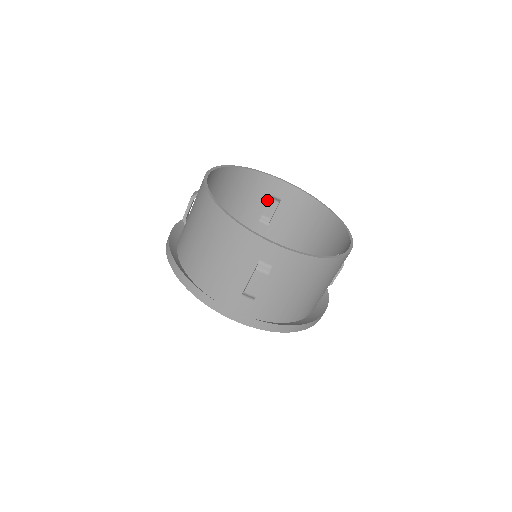
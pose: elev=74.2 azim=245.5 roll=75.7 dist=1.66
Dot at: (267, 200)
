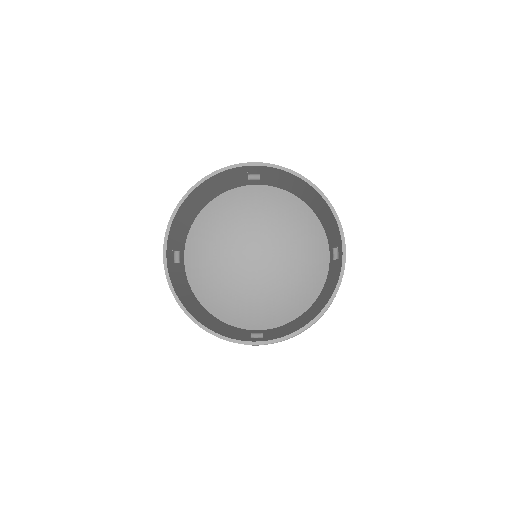
Dot at: (244, 174)
